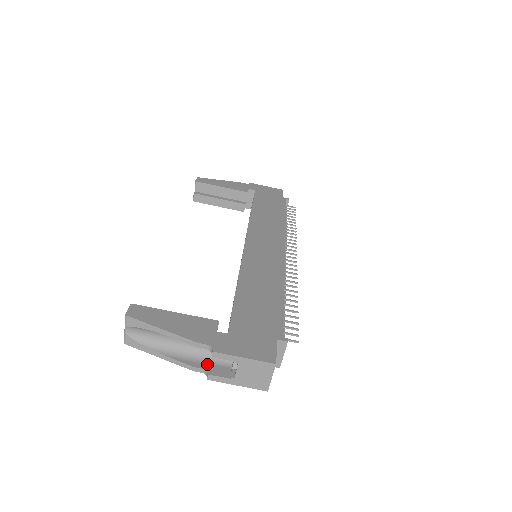
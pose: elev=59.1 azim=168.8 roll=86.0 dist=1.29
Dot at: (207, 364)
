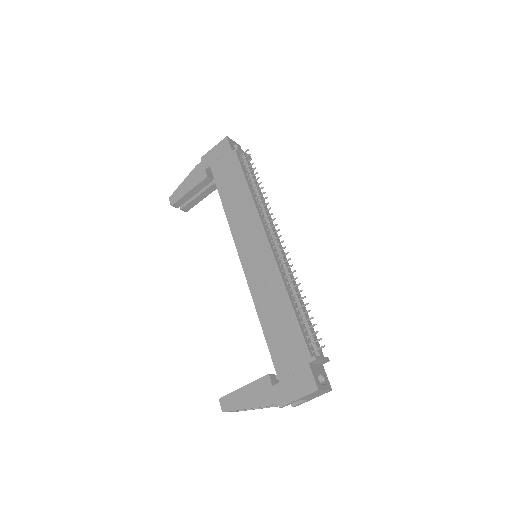
Dot at: occluded
